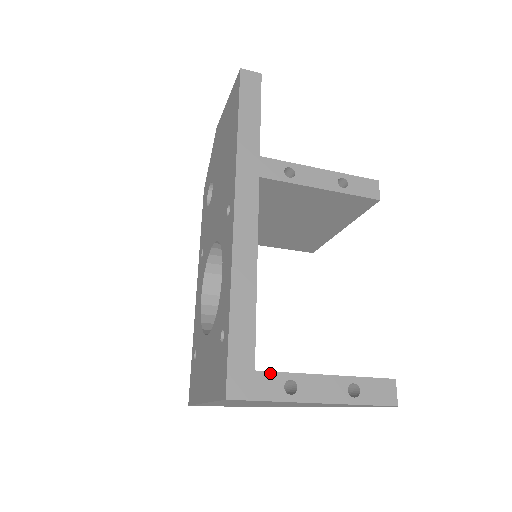
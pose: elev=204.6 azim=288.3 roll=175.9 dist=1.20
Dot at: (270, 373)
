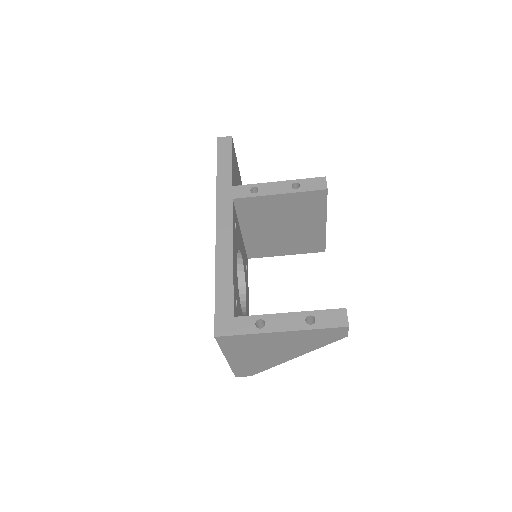
Dot at: (245, 317)
